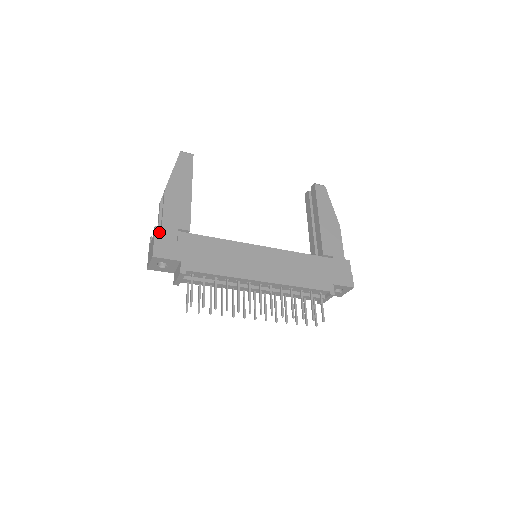
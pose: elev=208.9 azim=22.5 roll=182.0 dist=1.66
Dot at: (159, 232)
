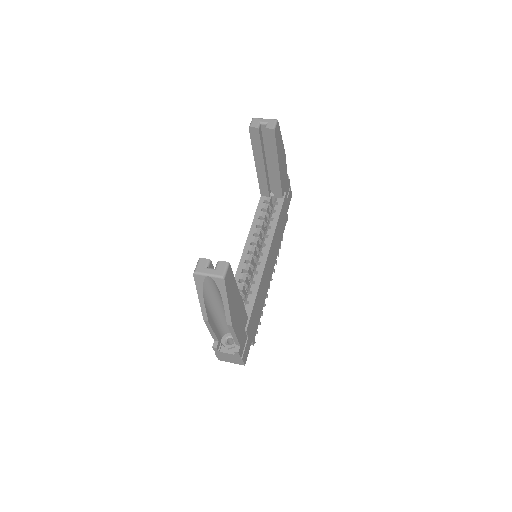
Dot at: (241, 351)
